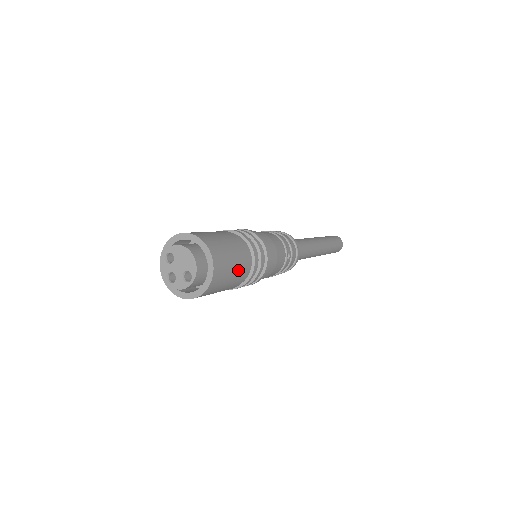
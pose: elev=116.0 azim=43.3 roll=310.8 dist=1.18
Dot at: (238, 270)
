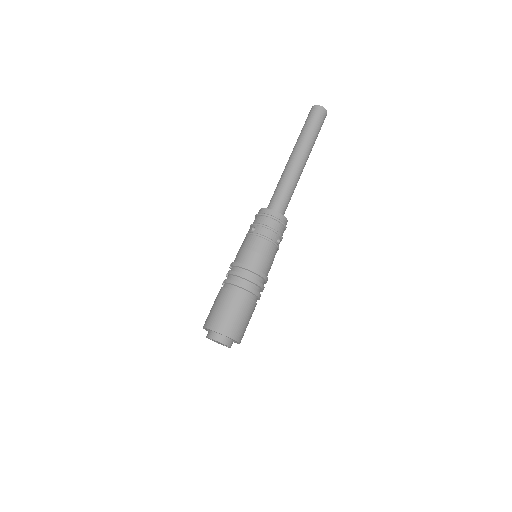
Dot at: (250, 315)
